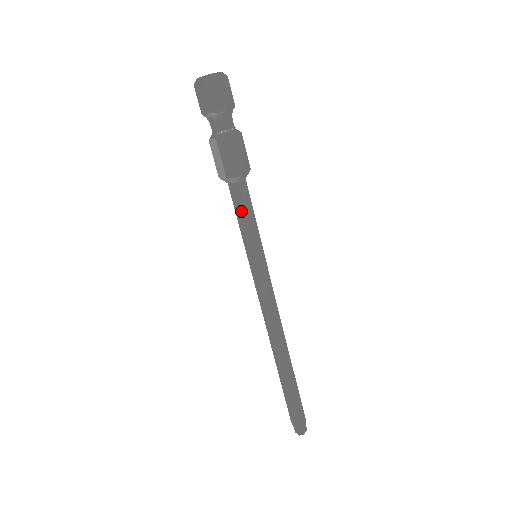
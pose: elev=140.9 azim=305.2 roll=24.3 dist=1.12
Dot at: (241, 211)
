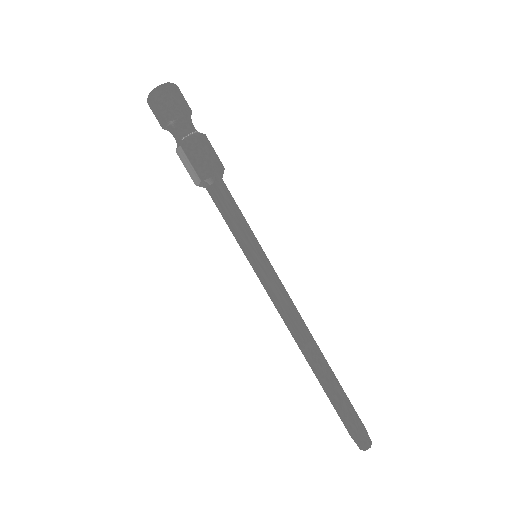
Dot at: (226, 211)
